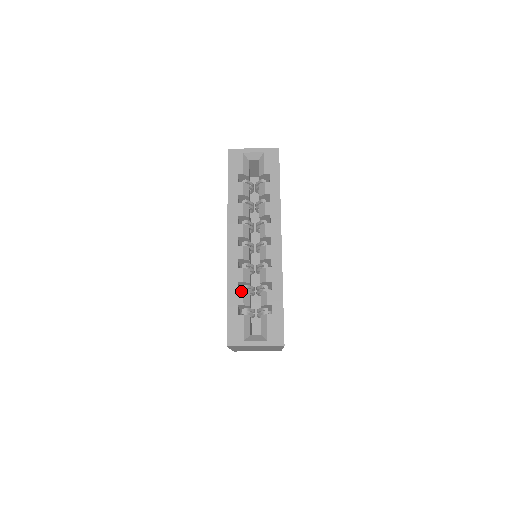
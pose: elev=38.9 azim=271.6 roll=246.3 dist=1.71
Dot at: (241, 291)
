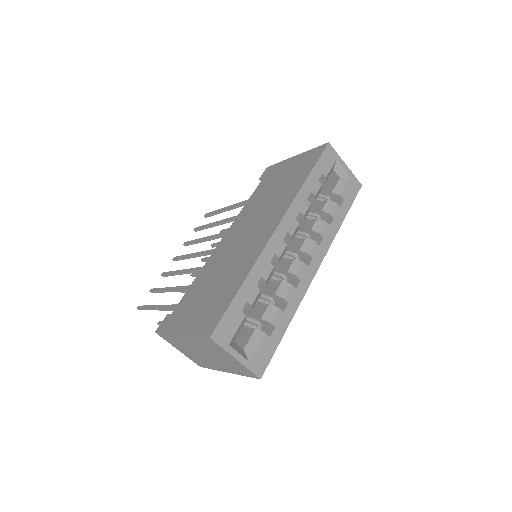
Dot at: occluded
